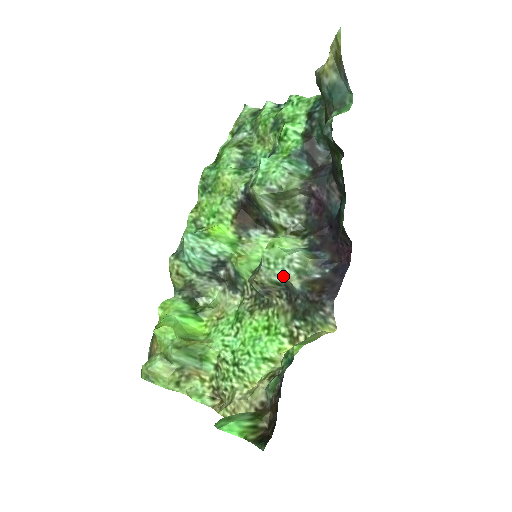
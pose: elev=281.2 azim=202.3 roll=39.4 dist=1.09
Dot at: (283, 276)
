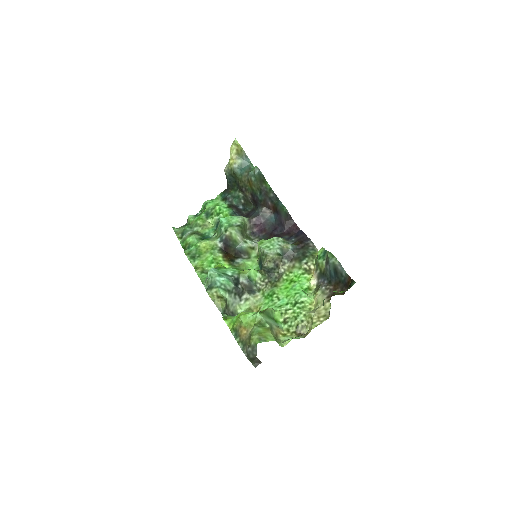
Dot at: (280, 247)
